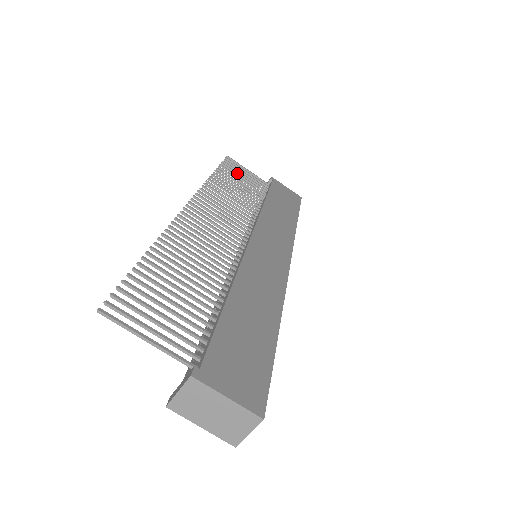
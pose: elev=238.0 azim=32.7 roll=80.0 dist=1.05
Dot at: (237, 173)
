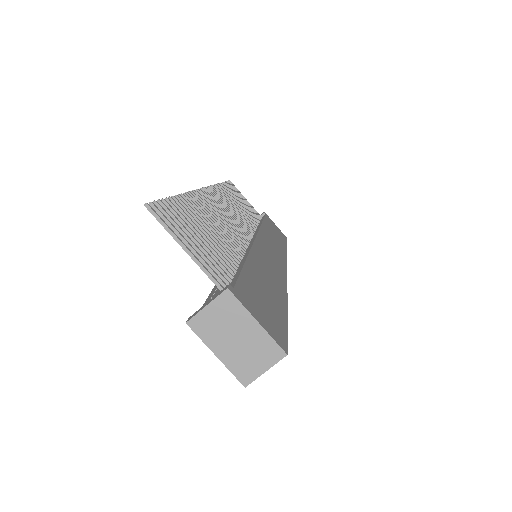
Dot at: (238, 195)
